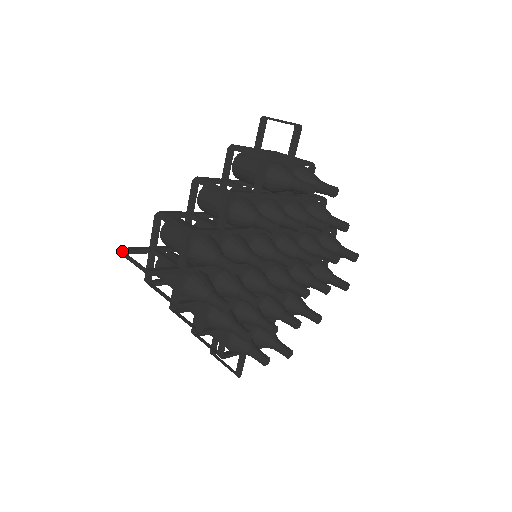
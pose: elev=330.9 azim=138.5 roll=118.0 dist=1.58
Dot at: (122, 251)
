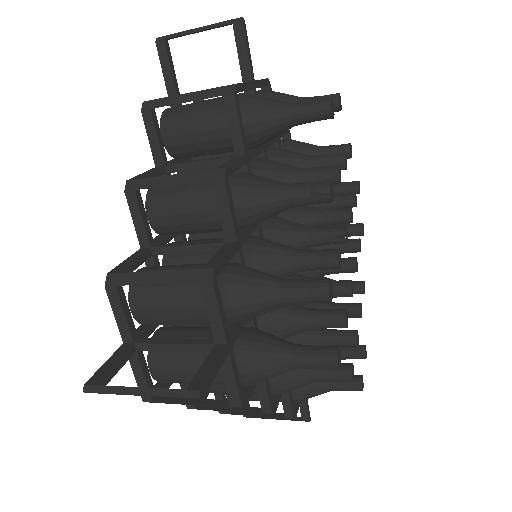
Dot at: (169, 38)
